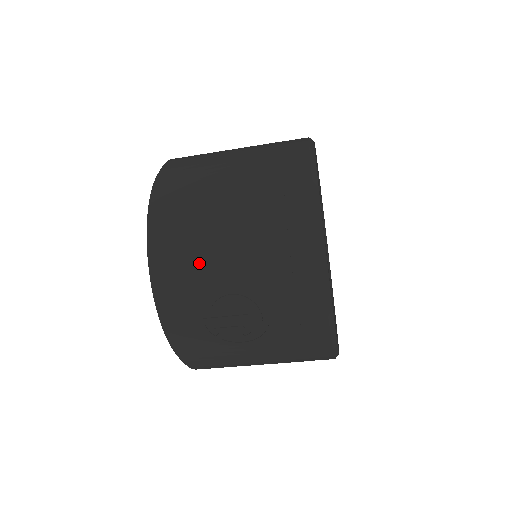
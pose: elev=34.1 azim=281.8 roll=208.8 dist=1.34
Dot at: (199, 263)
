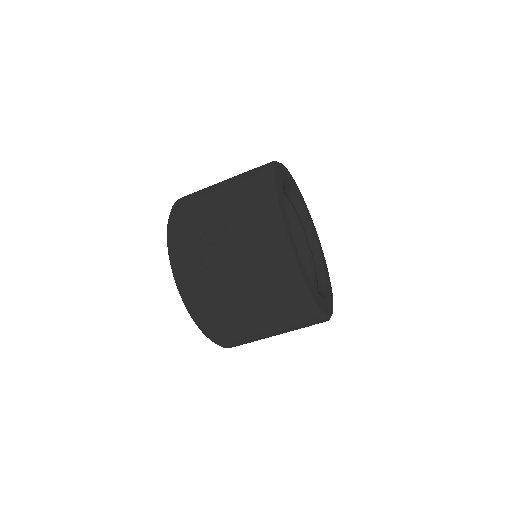
Dot at: (197, 217)
